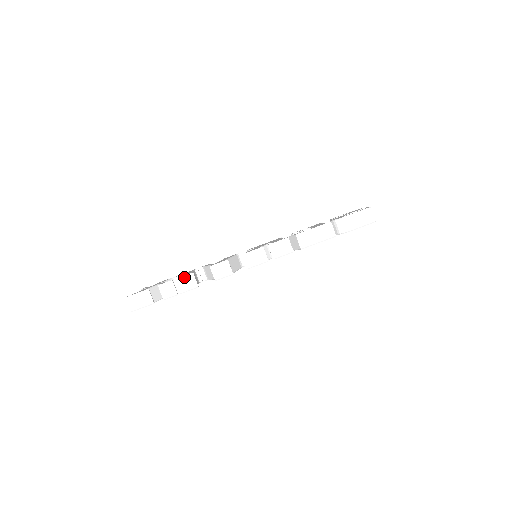
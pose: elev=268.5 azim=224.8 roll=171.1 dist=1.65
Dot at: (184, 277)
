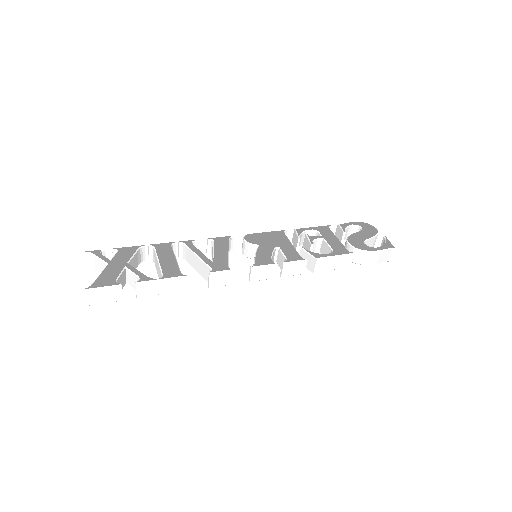
Dot at: (174, 279)
